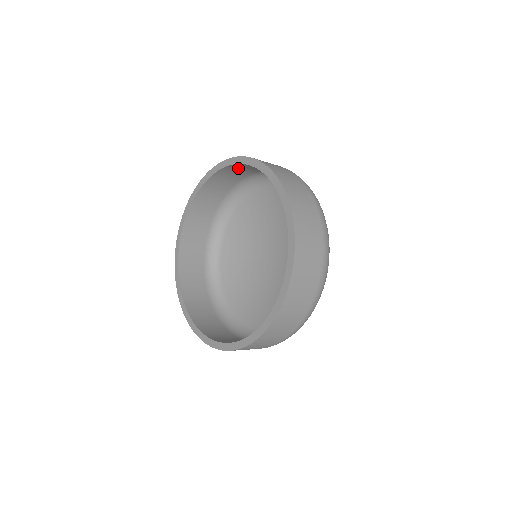
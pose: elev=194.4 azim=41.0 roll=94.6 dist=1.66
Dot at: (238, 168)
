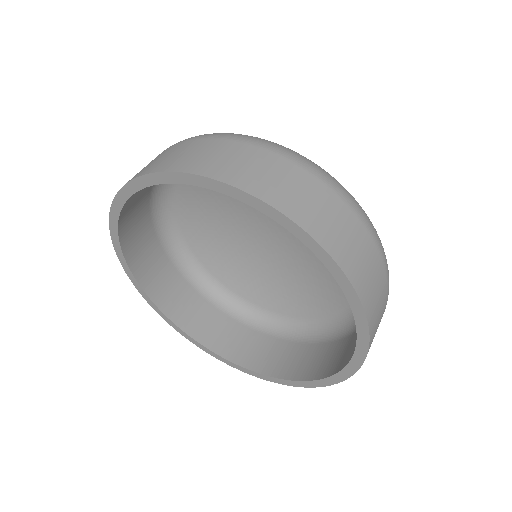
Dot at: occluded
